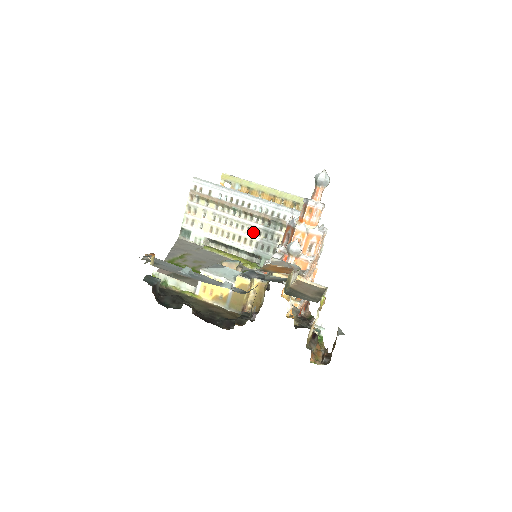
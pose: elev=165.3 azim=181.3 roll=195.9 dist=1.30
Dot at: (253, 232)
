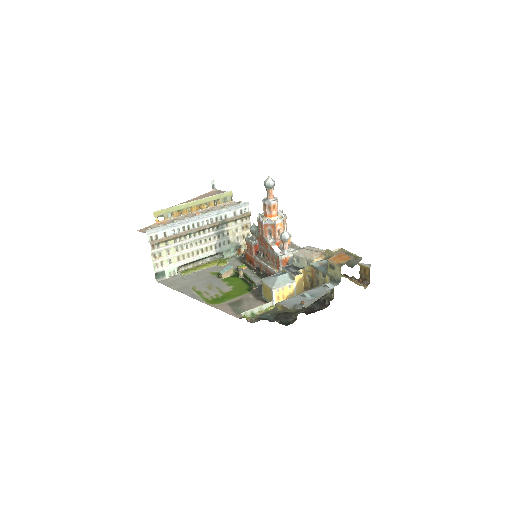
Dot at: (209, 240)
